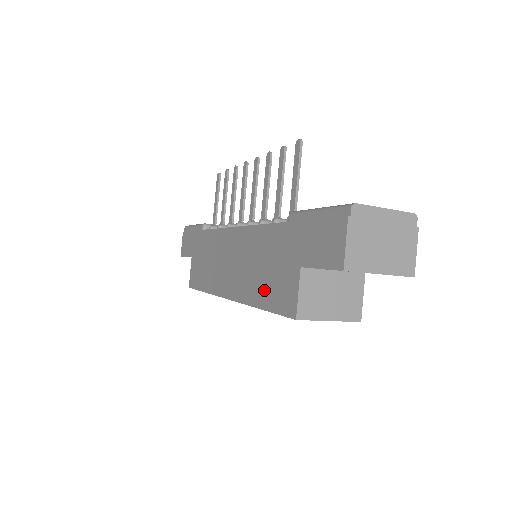
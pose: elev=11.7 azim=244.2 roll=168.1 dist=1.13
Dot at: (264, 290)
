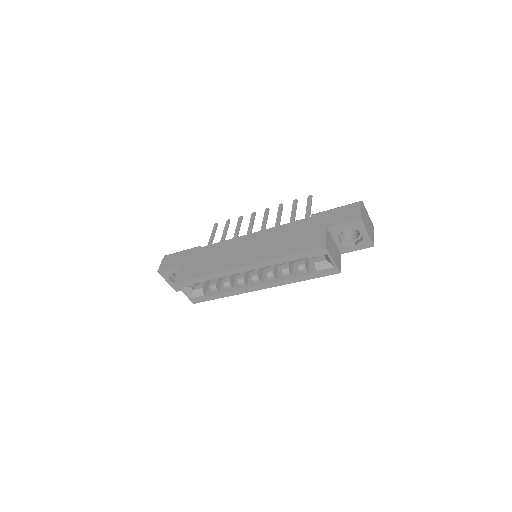
Dot at: (291, 247)
